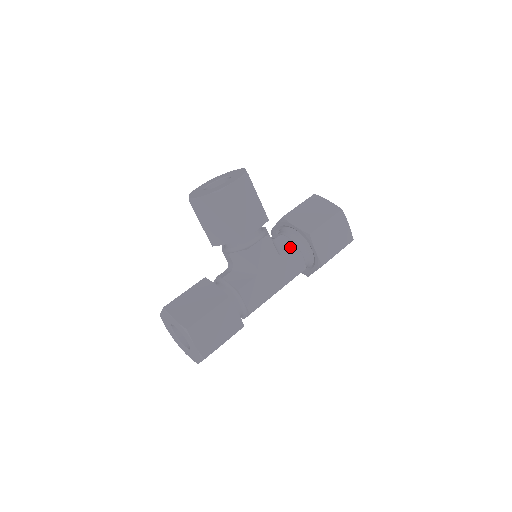
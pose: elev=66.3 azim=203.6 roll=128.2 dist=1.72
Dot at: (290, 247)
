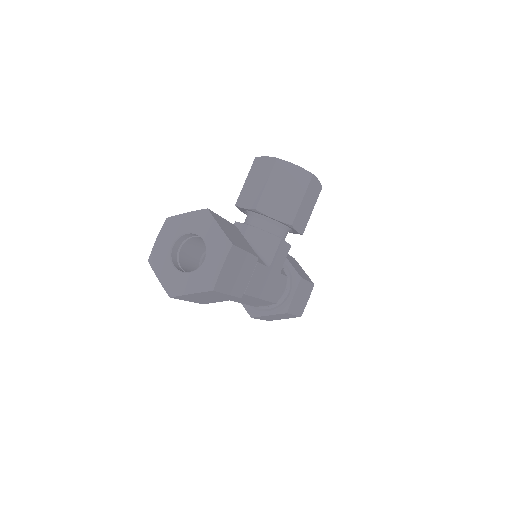
Dot at: (284, 274)
